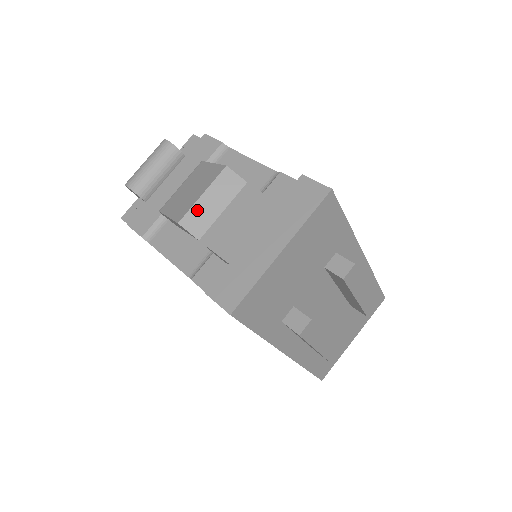
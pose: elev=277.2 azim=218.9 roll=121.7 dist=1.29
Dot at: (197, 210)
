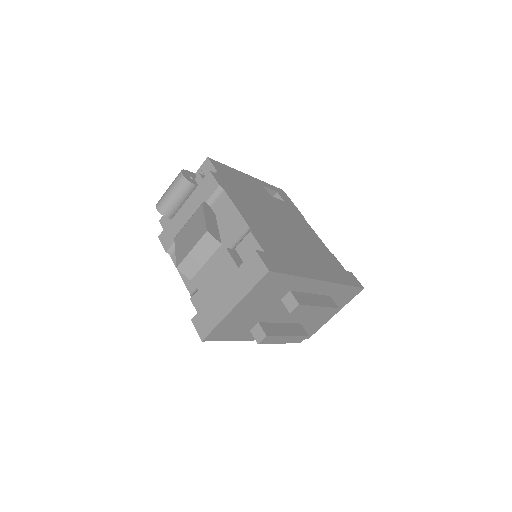
Dot at: (188, 260)
